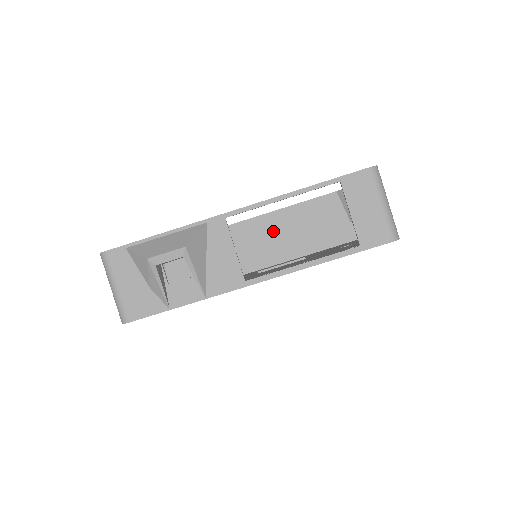
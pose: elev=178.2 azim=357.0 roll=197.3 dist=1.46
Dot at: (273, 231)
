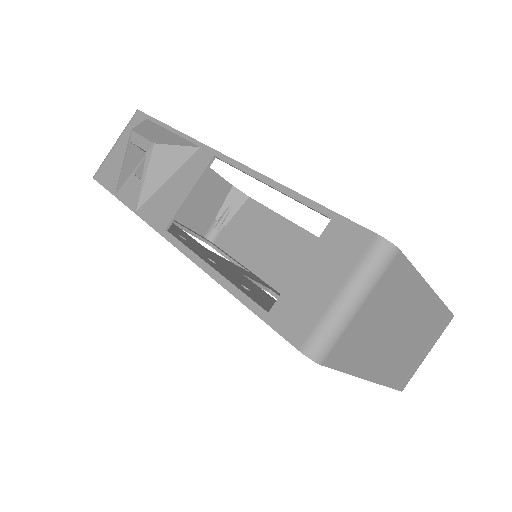
Dot at: occluded
